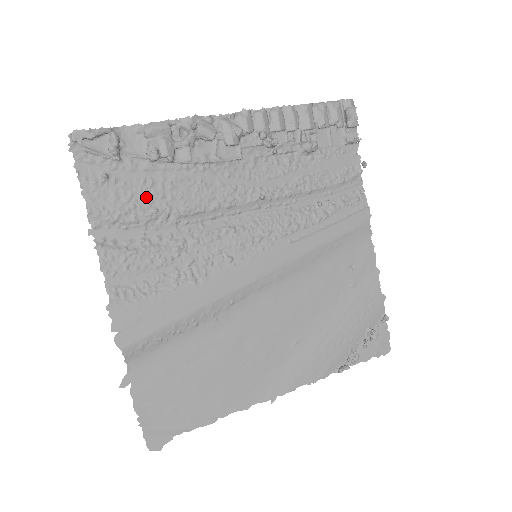
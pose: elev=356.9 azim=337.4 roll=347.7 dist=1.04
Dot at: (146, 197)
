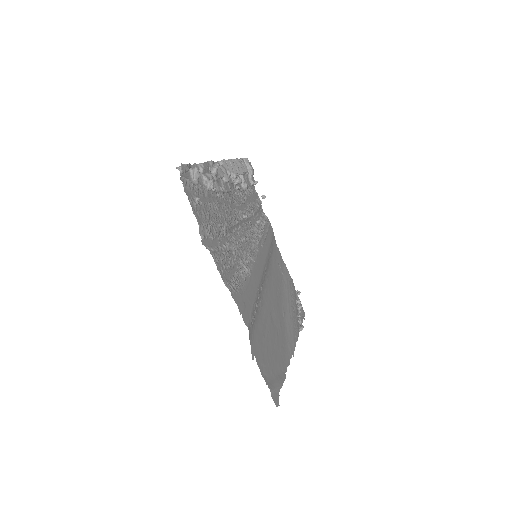
Dot at: (213, 215)
